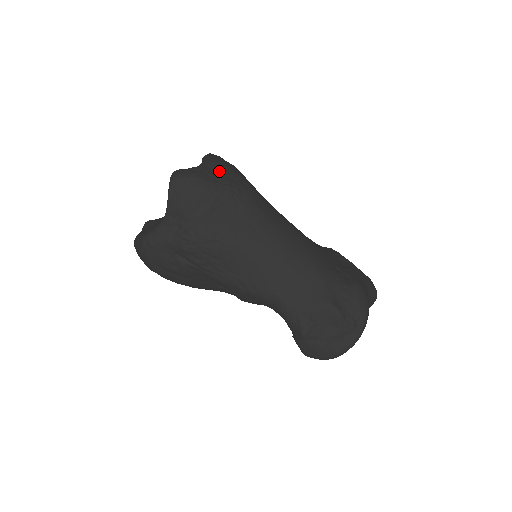
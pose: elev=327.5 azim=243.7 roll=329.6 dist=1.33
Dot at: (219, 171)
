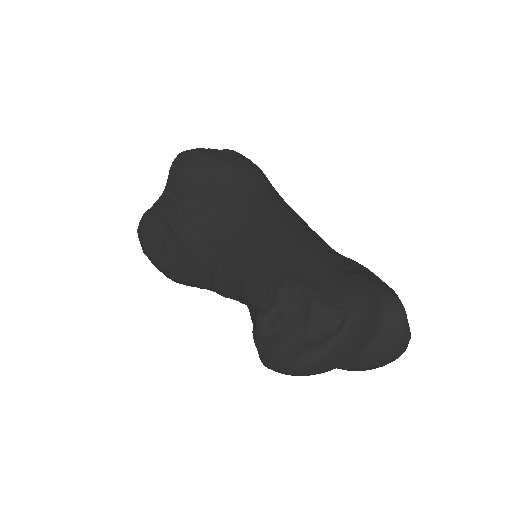
Dot at: (230, 154)
